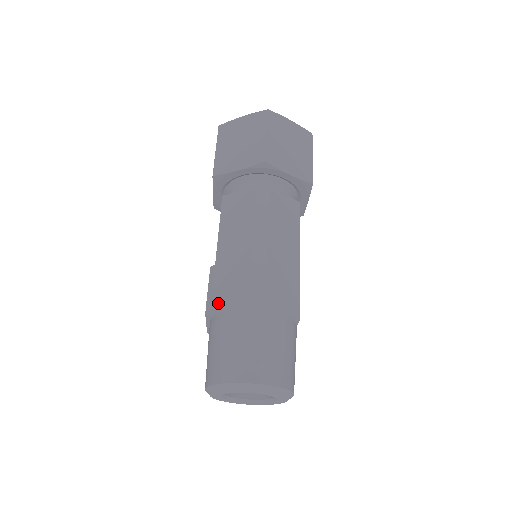
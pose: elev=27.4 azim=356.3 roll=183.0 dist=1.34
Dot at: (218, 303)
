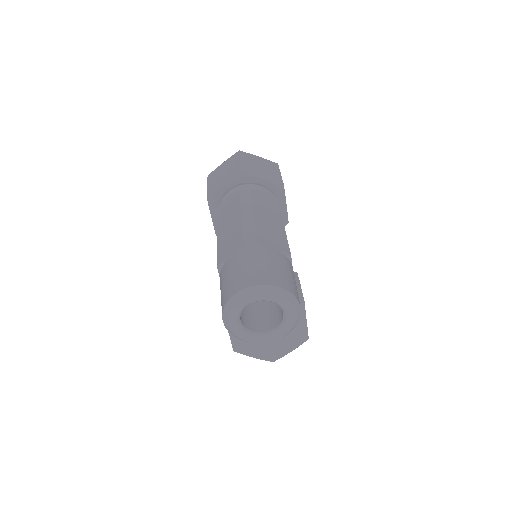
Dot at: (222, 257)
